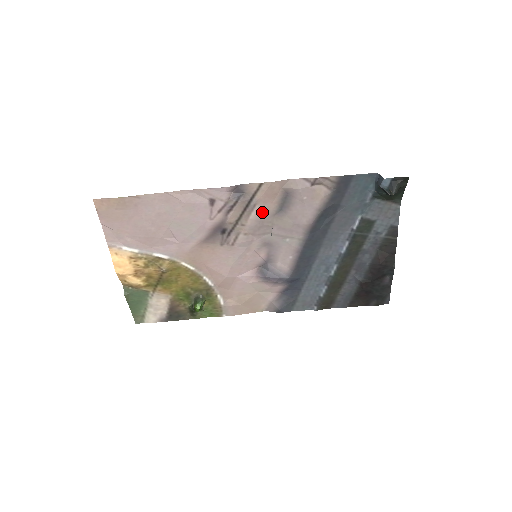
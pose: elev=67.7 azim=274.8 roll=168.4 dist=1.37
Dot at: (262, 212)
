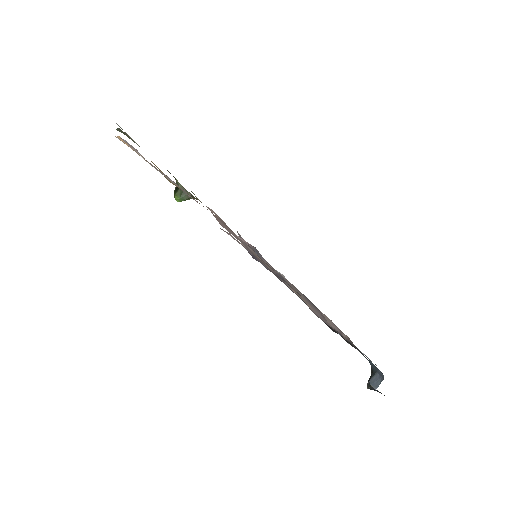
Dot at: occluded
